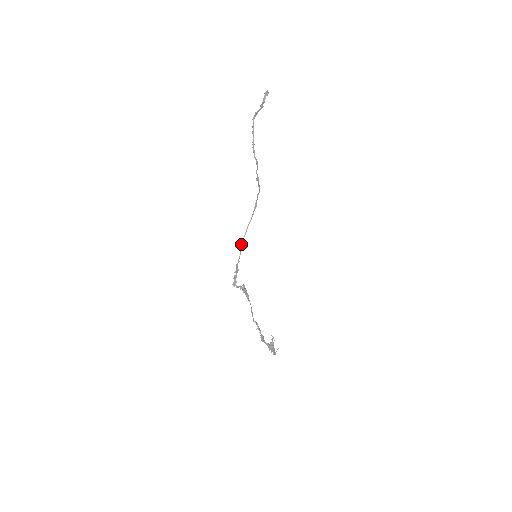
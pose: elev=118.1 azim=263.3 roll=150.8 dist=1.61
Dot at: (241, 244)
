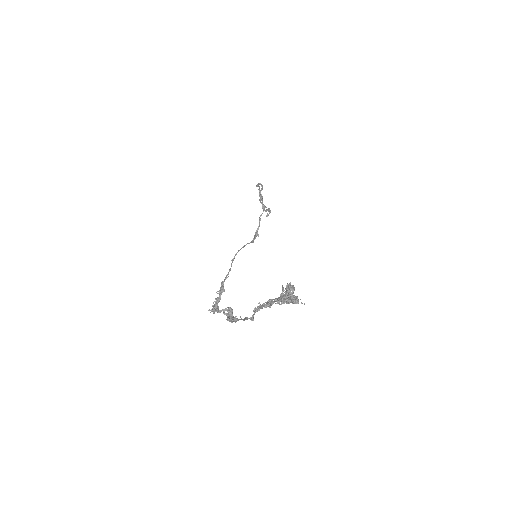
Dot at: (233, 258)
